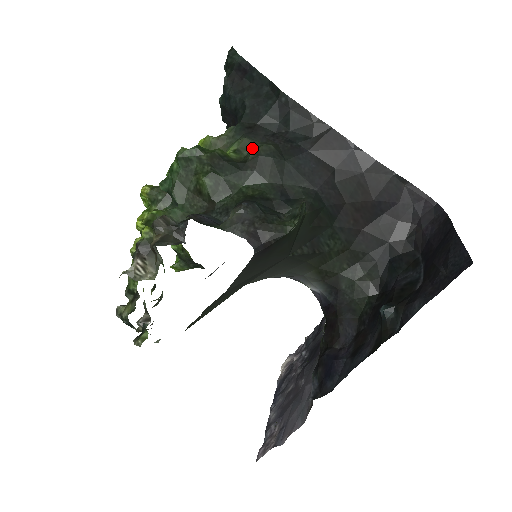
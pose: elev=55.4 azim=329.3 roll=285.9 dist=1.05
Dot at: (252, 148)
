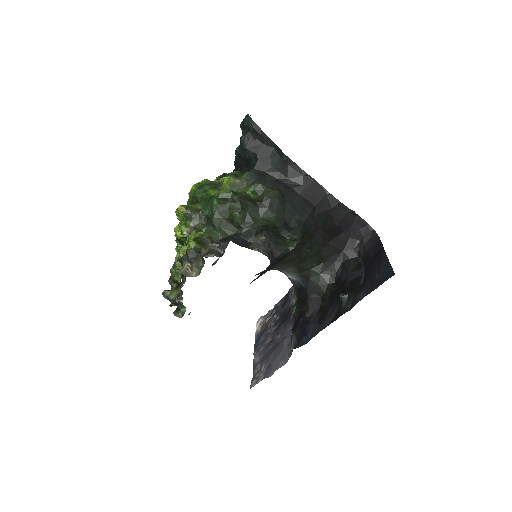
Dot at: (265, 191)
